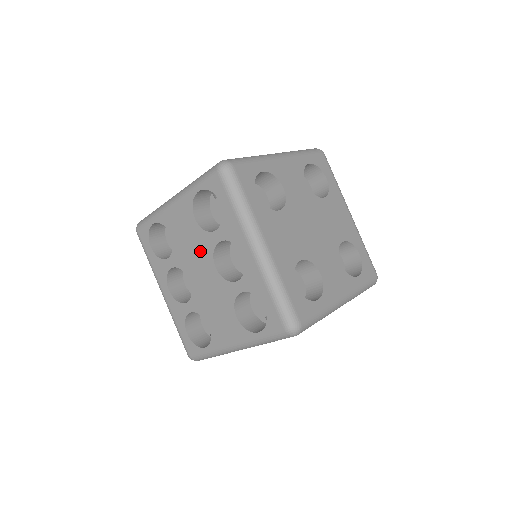
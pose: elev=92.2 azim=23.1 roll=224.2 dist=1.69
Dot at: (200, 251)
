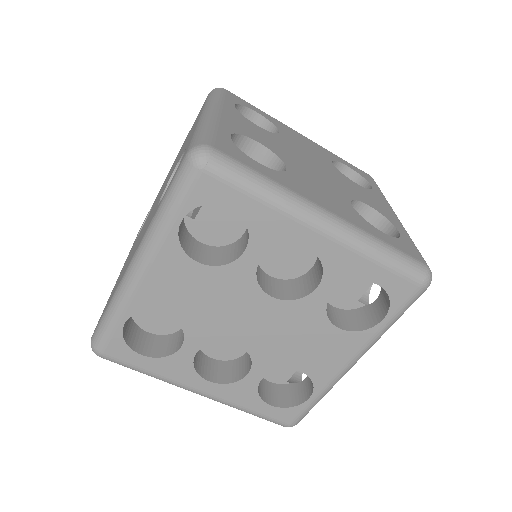
Dot at: (233, 296)
